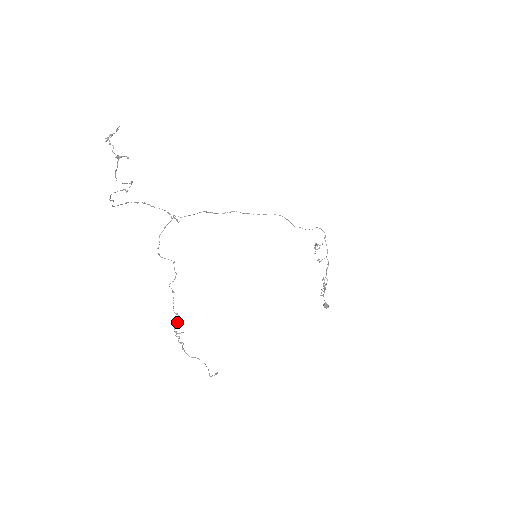
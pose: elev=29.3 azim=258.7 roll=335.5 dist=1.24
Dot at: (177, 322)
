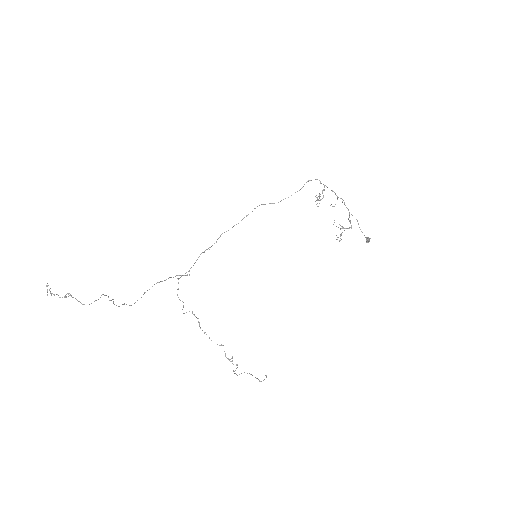
Dot at: (224, 351)
